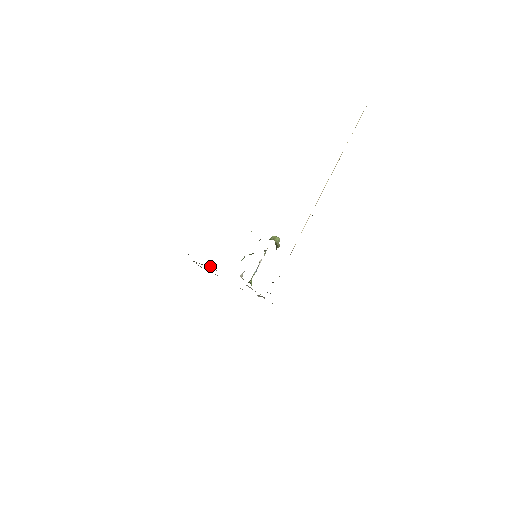
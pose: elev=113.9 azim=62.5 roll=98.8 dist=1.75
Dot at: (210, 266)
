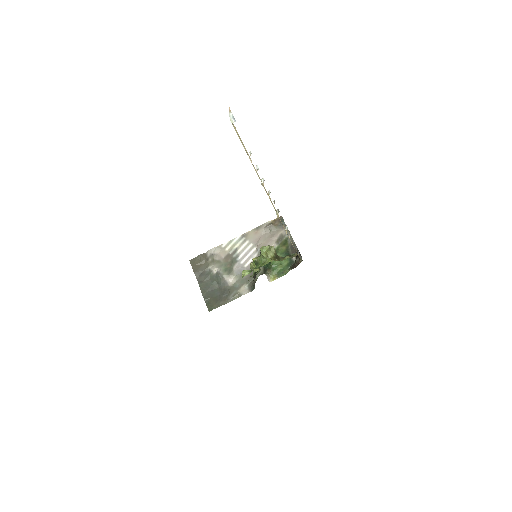
Dot at: (229, 285)
